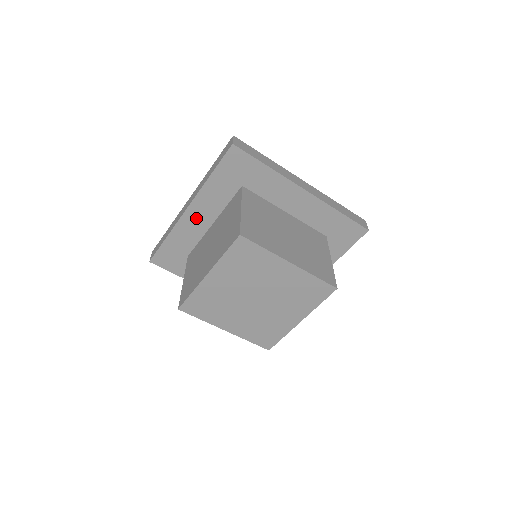
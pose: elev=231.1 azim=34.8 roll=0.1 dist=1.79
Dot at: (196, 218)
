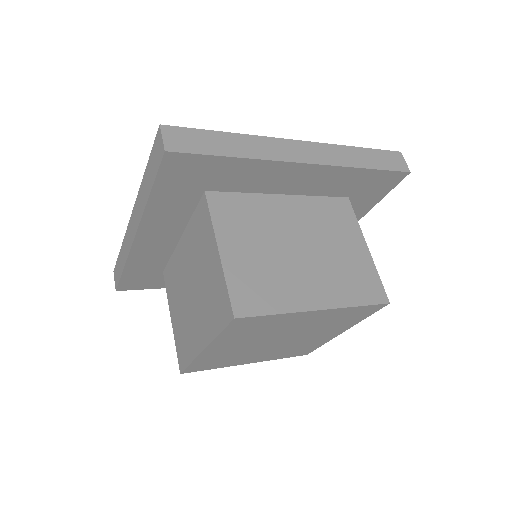
Dot at: (153, 241)
